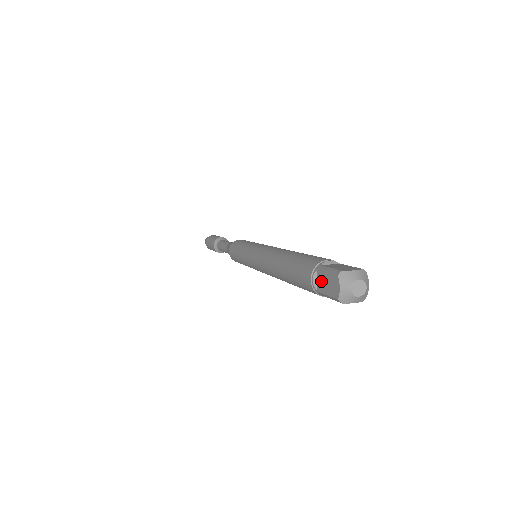
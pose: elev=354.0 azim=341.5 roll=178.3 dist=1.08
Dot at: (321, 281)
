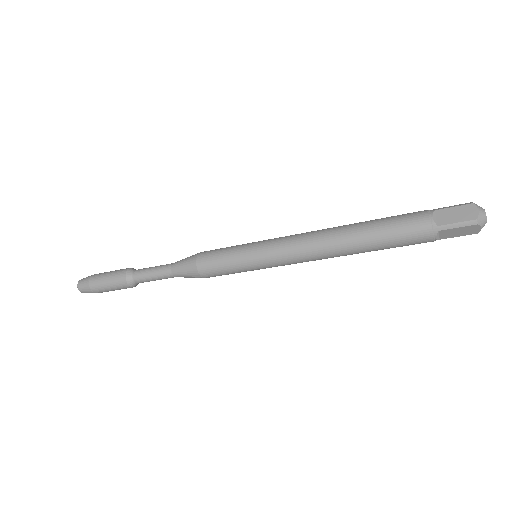
Dot at: (444, 216)
